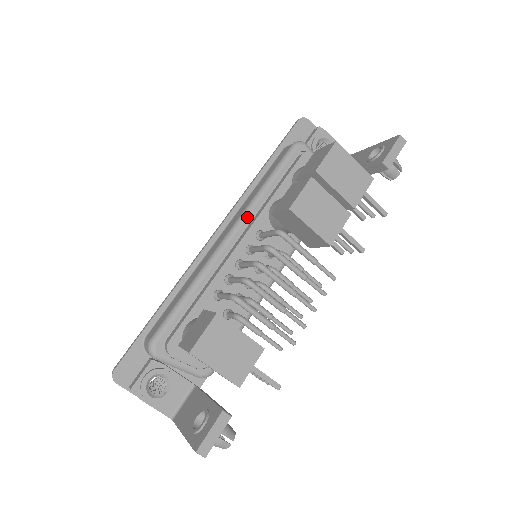
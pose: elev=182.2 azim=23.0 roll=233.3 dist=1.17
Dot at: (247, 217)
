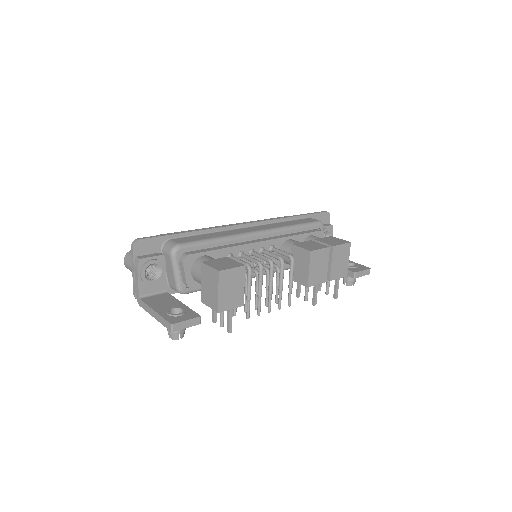
Dot at: (273, 233)
